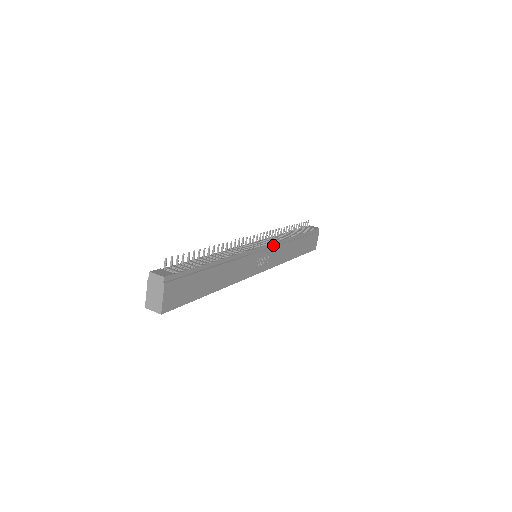
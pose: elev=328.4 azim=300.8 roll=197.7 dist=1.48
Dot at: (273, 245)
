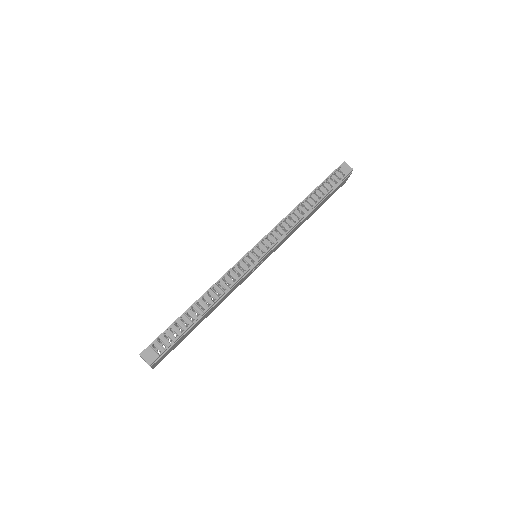
Dot at: (276, 244)
